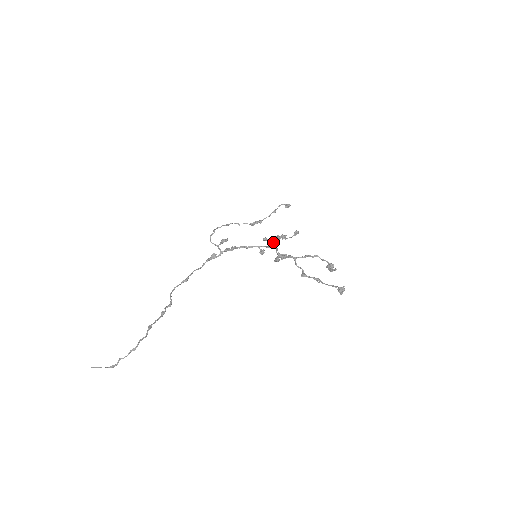
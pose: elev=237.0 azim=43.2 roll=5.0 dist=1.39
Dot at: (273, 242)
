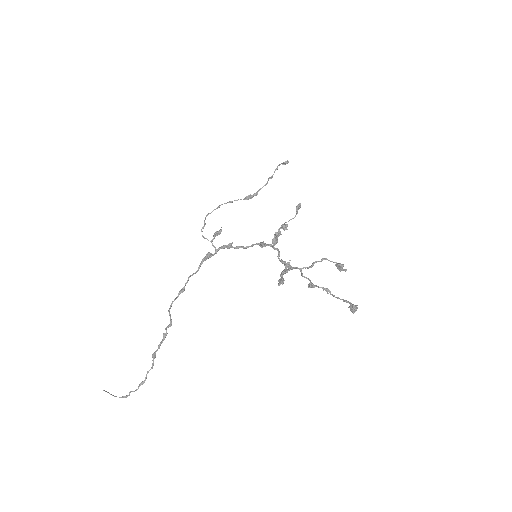
Dot at: (274, 242)
